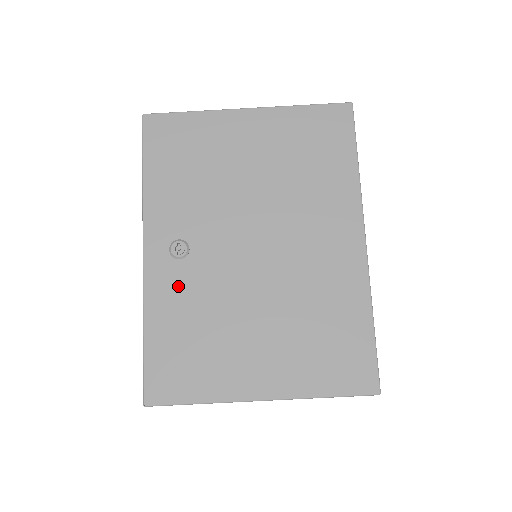
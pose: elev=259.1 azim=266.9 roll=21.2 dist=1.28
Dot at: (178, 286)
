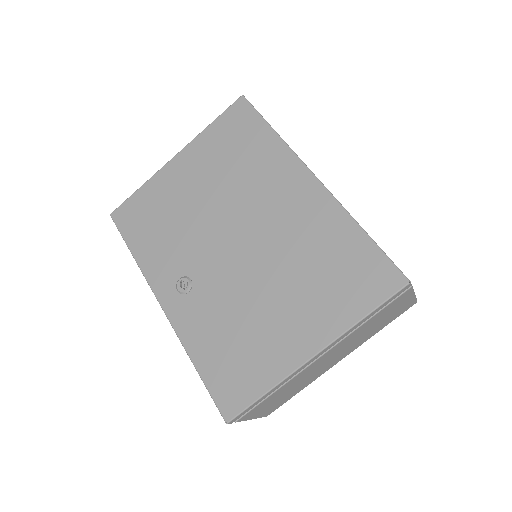
Dot at: (199, 312)
